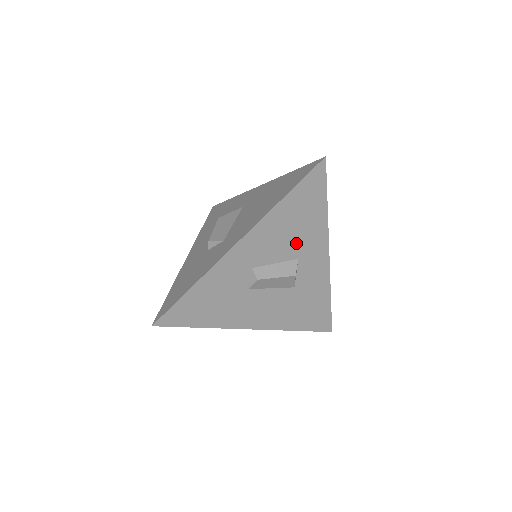
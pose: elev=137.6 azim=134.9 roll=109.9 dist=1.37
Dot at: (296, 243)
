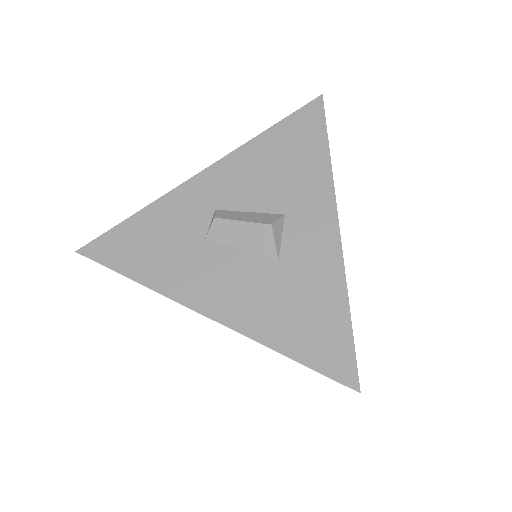
Dot at: (282, 191)
